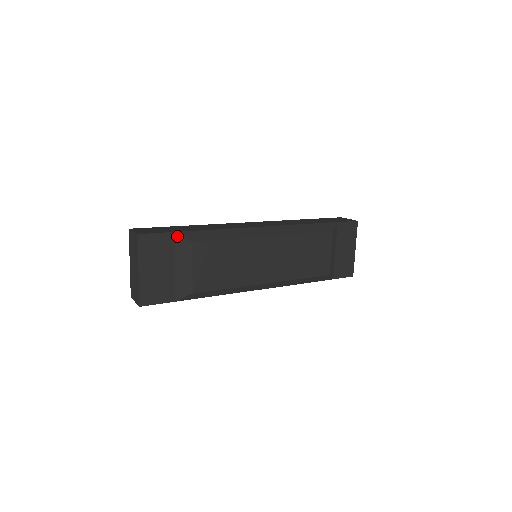
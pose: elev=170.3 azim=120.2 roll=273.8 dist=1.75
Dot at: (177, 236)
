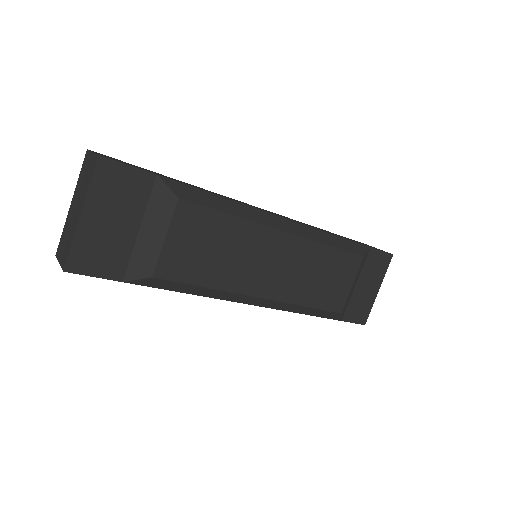
Dot at: (159, 182)
